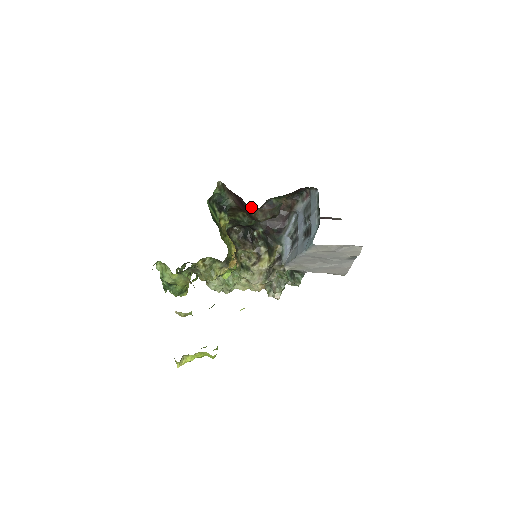
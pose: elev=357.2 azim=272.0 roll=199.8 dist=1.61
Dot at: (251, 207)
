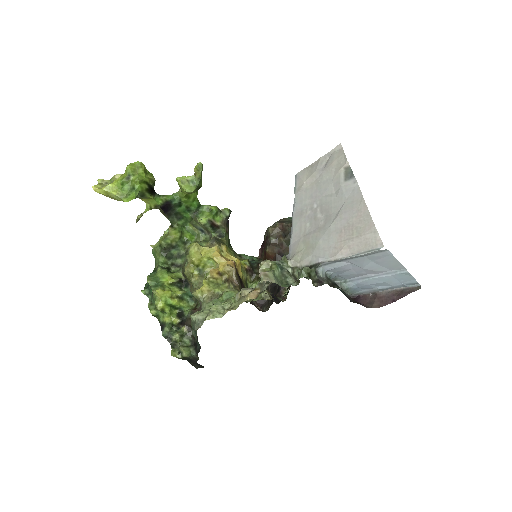
Dot at: occluded
